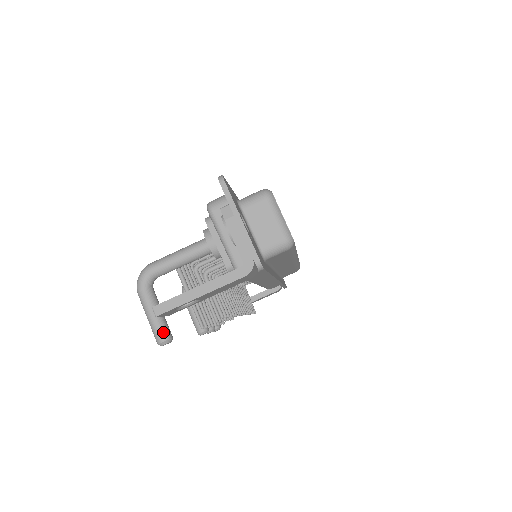
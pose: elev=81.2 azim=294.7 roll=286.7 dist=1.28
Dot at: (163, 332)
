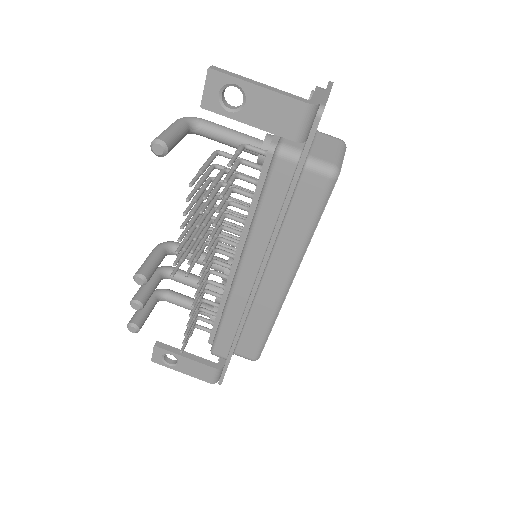
Dot at: (168, 138)
